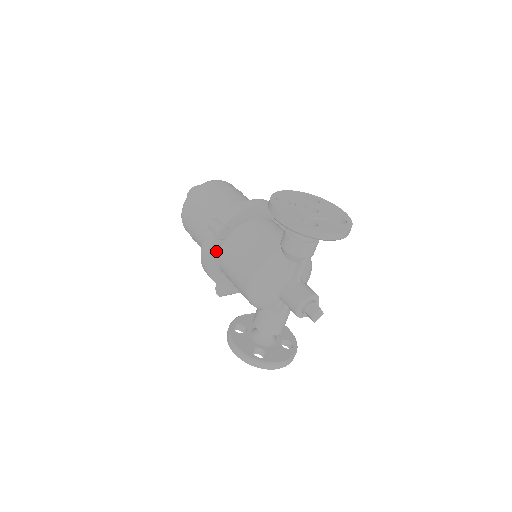
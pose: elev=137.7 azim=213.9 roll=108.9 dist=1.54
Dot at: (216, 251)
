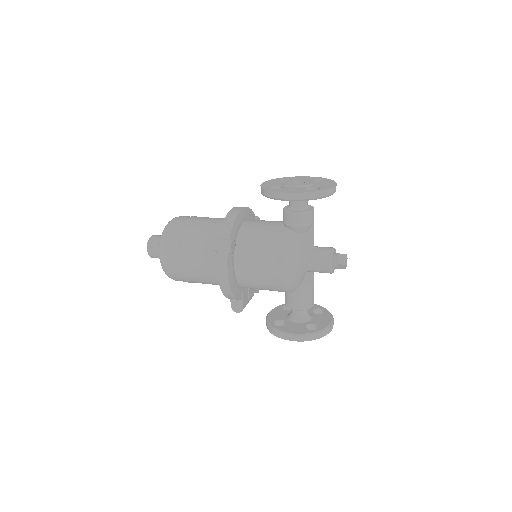
Dot at: (232, 266)
